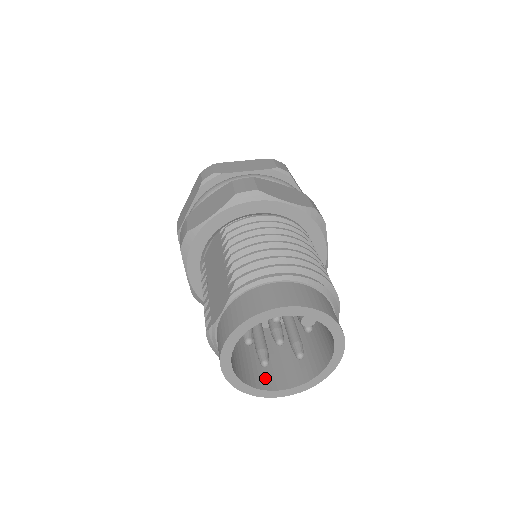
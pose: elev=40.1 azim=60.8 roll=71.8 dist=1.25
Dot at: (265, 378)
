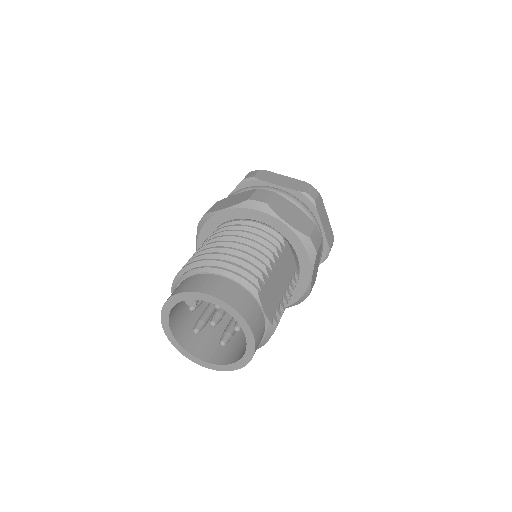
Dot at: (234, 355)
